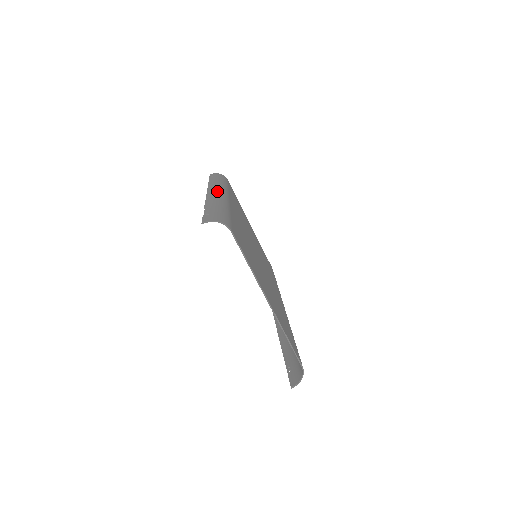
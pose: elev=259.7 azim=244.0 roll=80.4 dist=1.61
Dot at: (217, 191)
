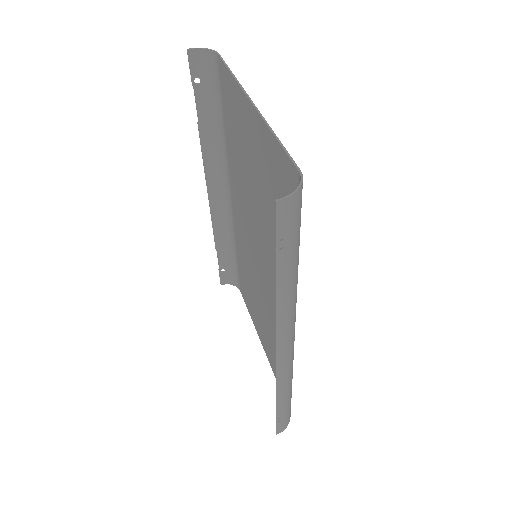
Dot at: (220, 191)
